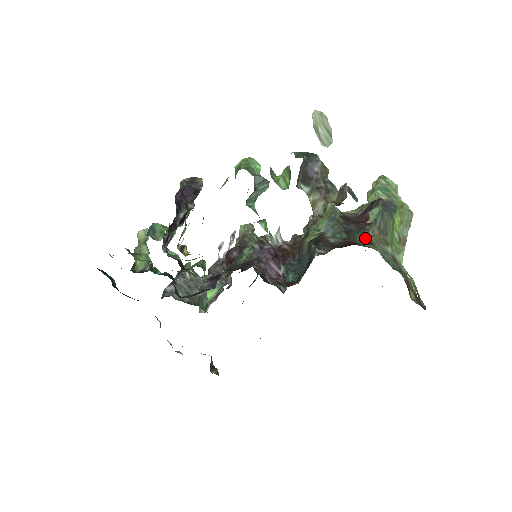
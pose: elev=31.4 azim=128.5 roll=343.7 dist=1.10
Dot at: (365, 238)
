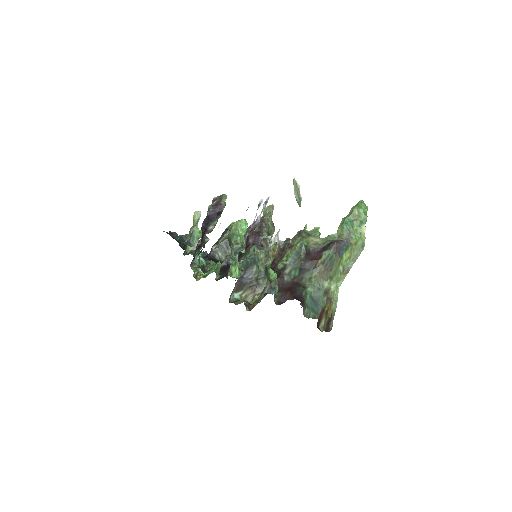
Dot at: (312, 275)
